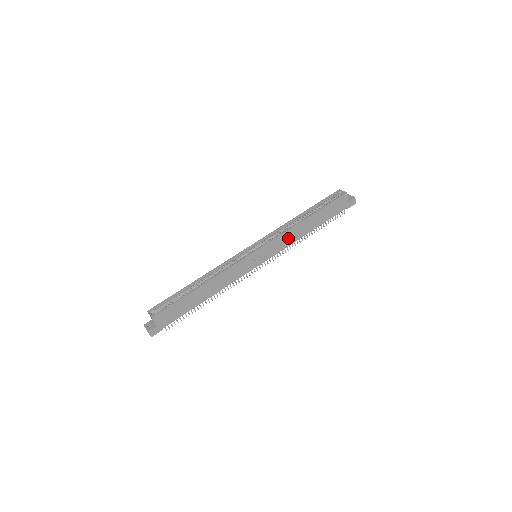
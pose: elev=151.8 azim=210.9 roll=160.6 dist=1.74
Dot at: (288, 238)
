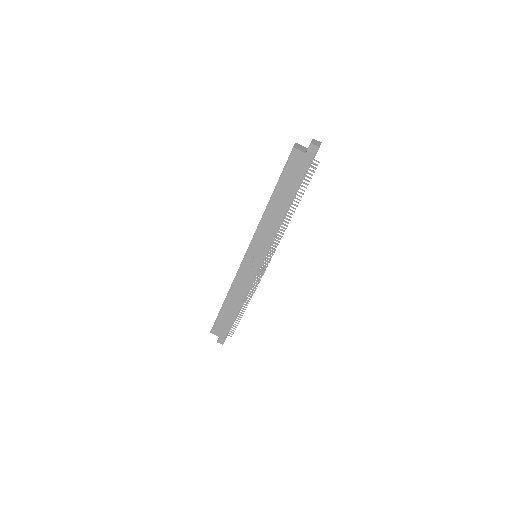
Dot at: (267, 229)
